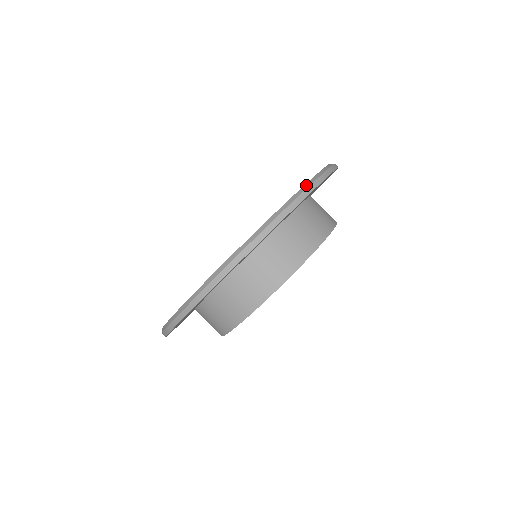
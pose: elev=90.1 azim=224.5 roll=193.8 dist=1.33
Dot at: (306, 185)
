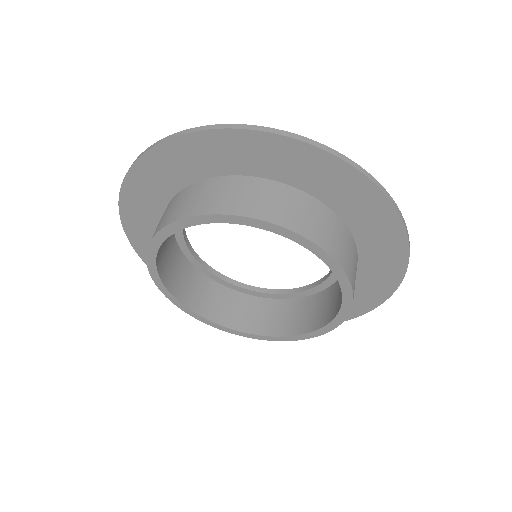
Dot at: (212, 125)
